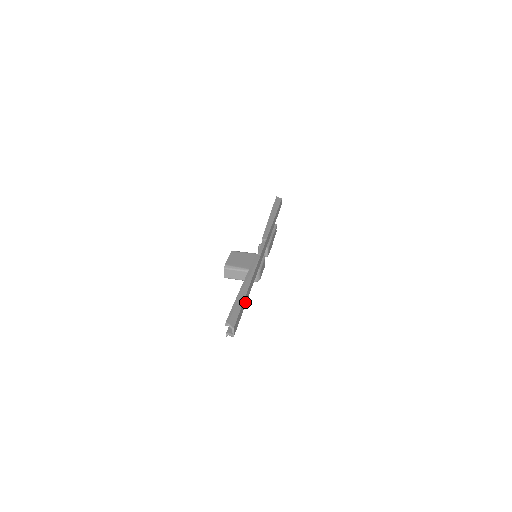
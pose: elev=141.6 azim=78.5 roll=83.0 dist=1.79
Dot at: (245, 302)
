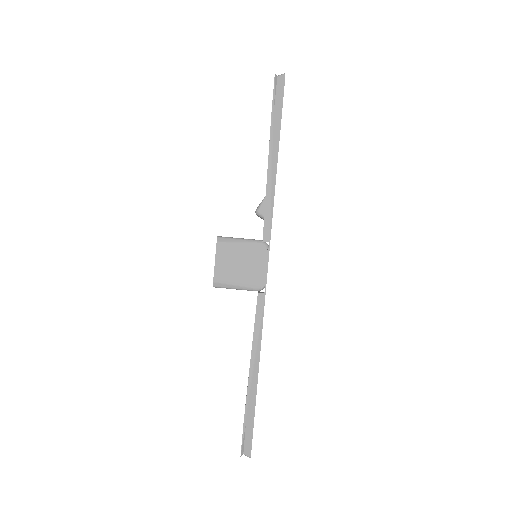
Dot at: occluded
